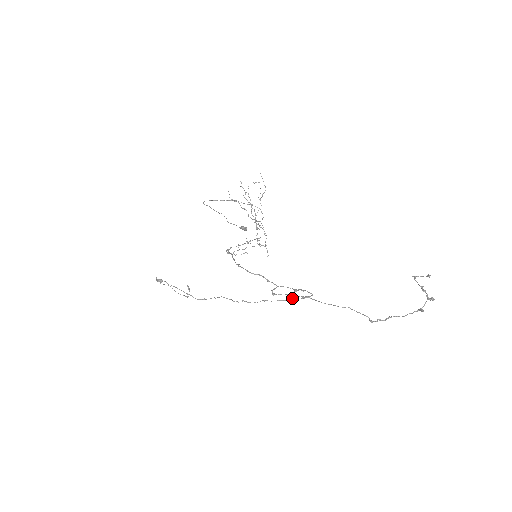
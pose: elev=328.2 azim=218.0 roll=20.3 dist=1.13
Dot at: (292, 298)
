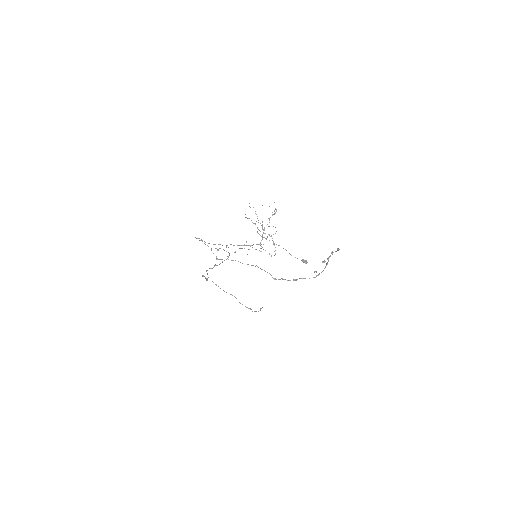
Dot at: (224, 260)
